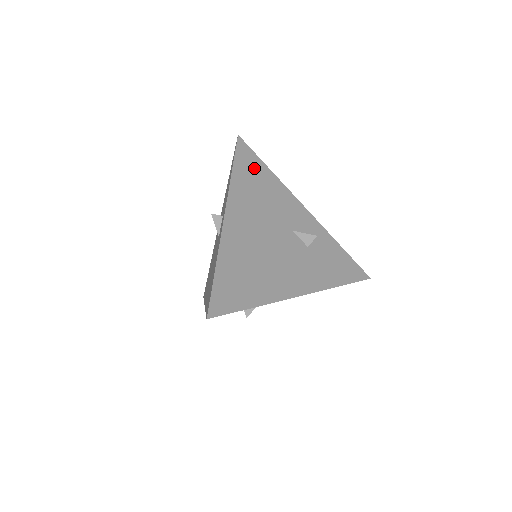
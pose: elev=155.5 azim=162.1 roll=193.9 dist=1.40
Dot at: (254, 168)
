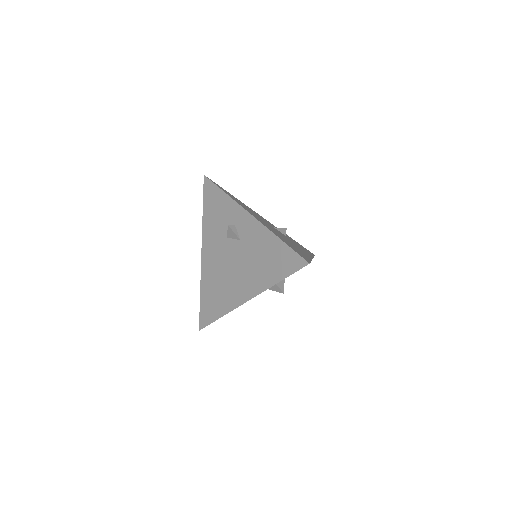
Dot at: (228, 193)
